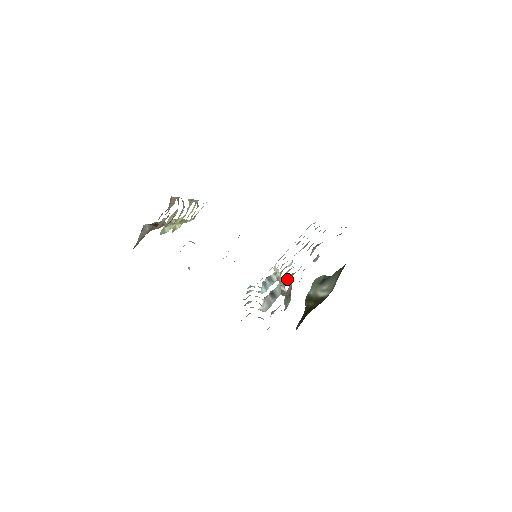
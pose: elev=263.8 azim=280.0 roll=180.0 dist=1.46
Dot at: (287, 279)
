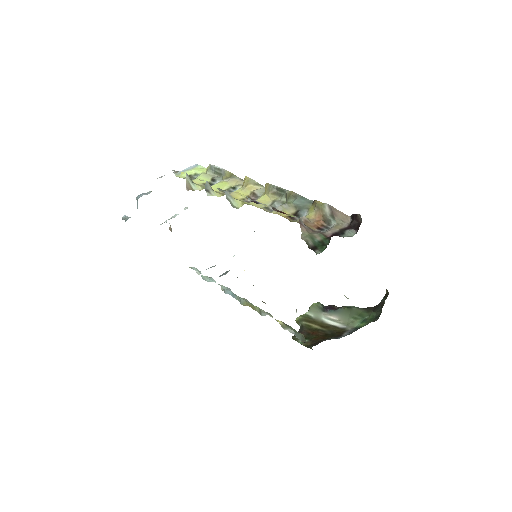
Dot at: occluded
